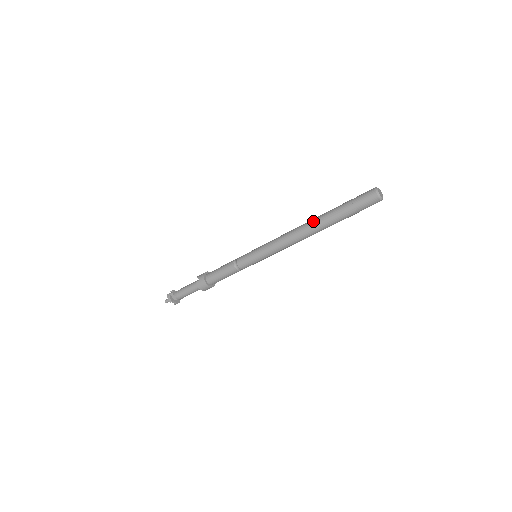
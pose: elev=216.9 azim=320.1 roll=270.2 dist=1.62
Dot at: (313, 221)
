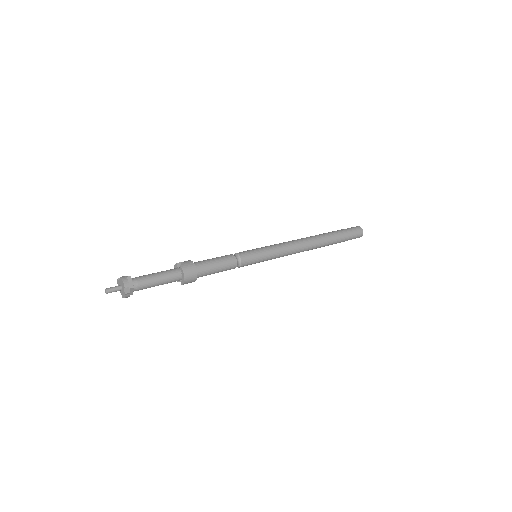
Dot at: (316, 235)
